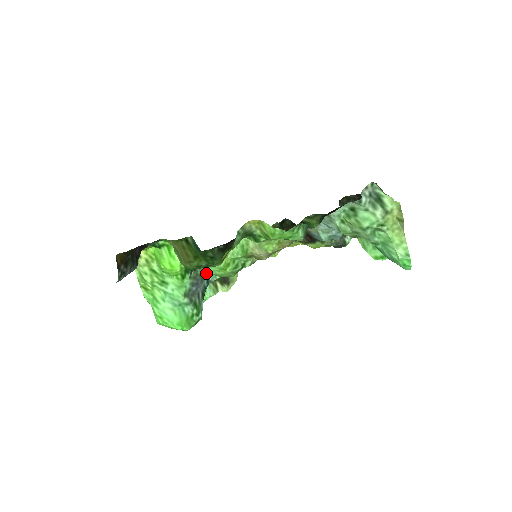
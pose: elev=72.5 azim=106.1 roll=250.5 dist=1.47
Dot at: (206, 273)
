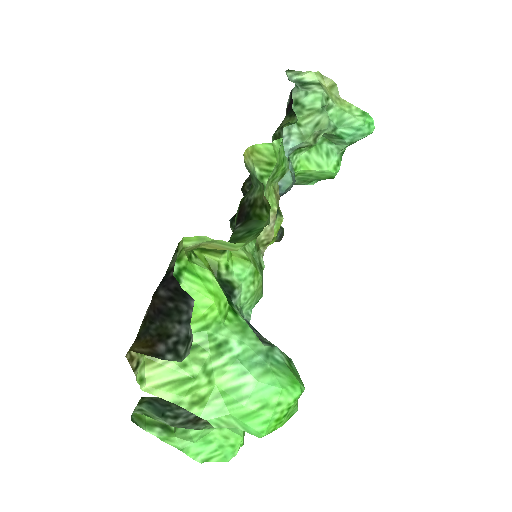
Dot at: (240, 308)
